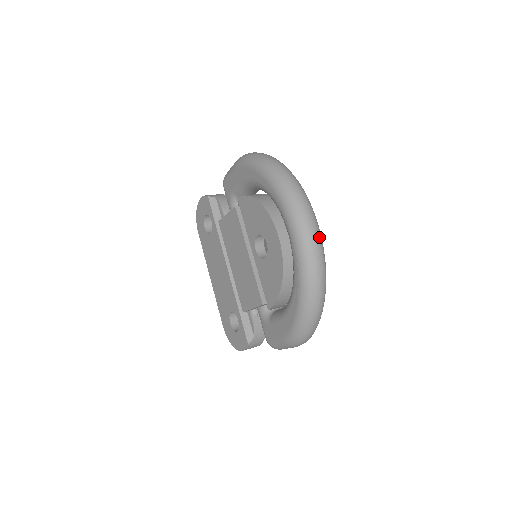
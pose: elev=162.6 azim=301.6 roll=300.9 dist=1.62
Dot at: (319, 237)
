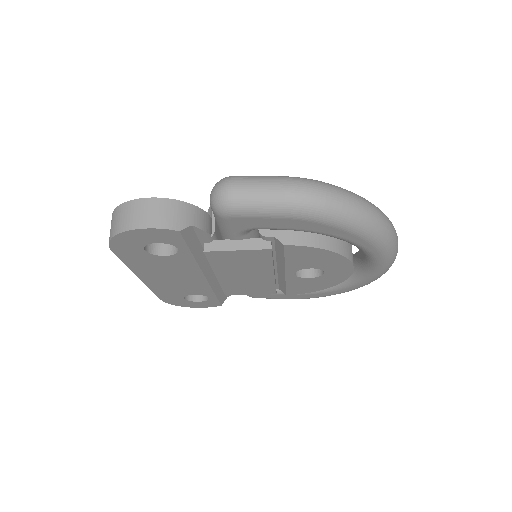
Dot at: occluded
